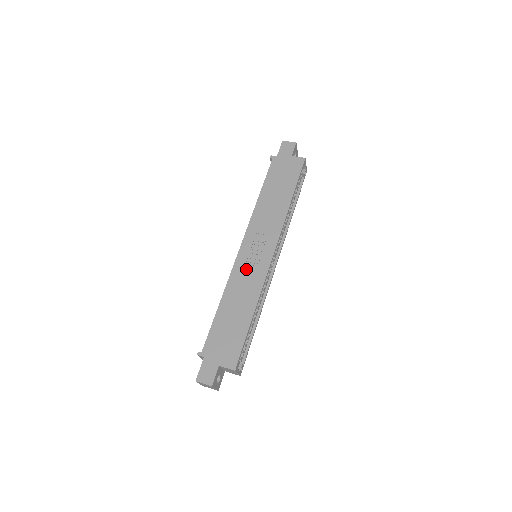
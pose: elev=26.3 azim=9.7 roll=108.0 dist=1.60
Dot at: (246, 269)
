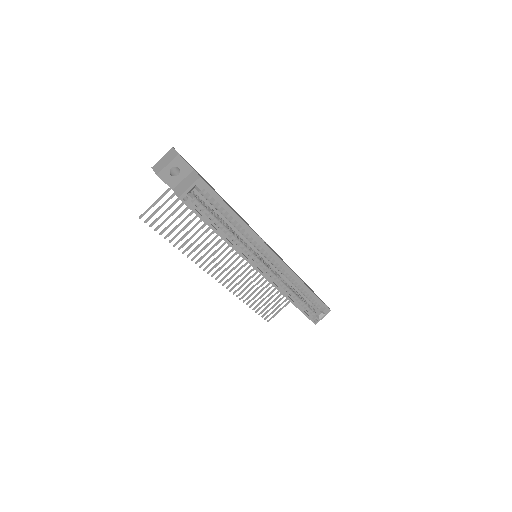
Dot at: occluded
